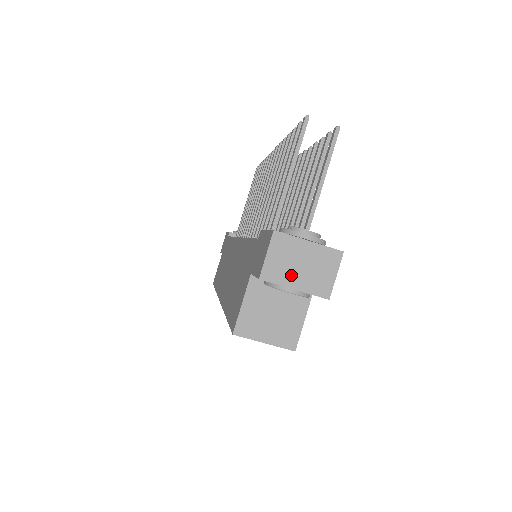
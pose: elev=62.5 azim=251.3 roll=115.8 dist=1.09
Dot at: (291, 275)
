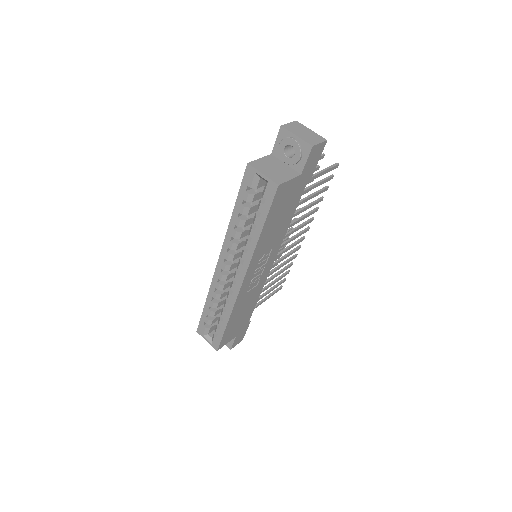
Dot at: (297, 132)
